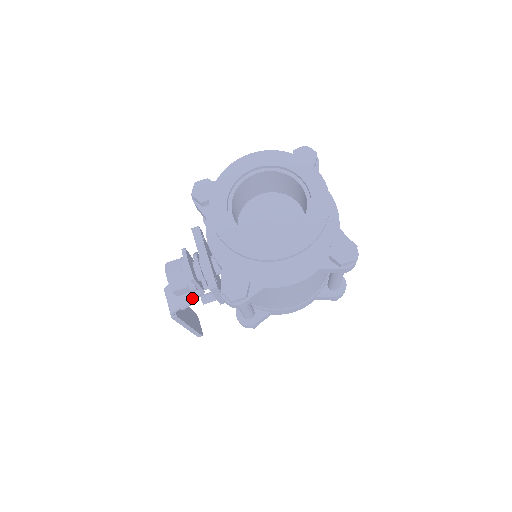
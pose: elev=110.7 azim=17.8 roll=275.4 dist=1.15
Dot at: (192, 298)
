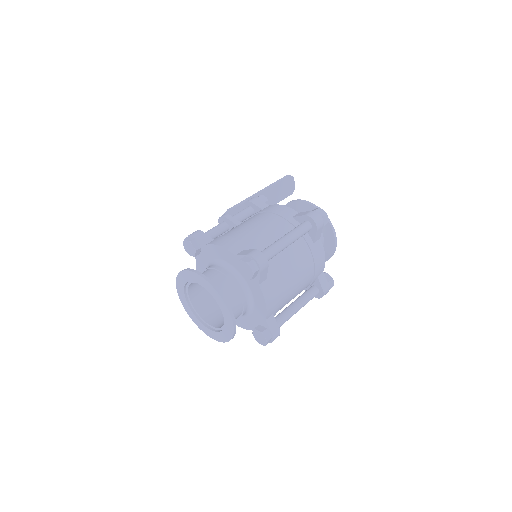
Dot at: occluded
